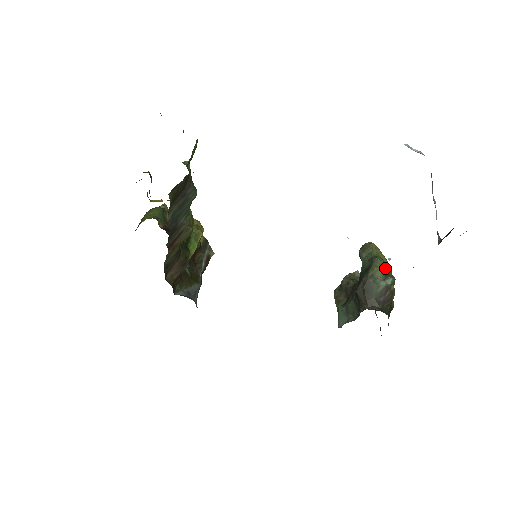
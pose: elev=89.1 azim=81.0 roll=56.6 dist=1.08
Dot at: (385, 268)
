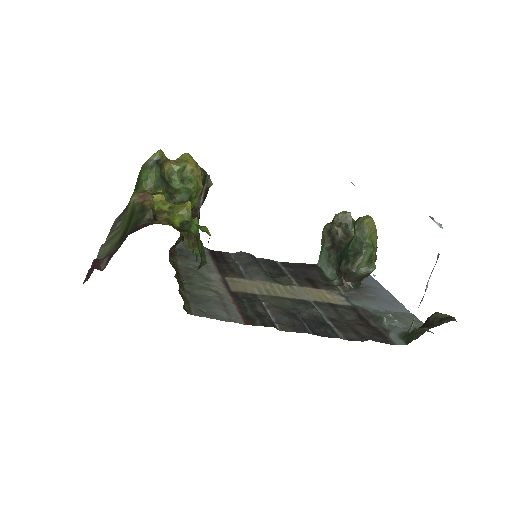
Dot at: (371, 256)
